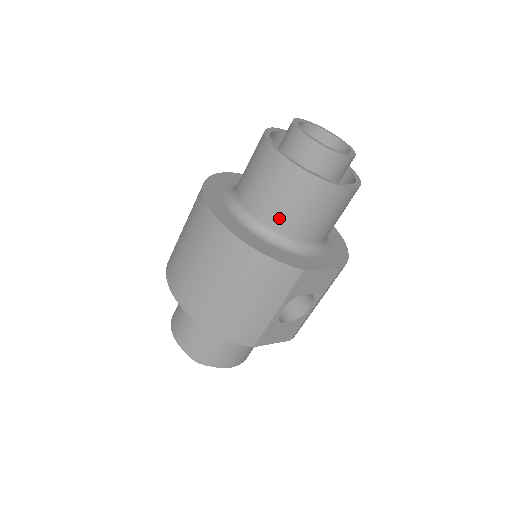
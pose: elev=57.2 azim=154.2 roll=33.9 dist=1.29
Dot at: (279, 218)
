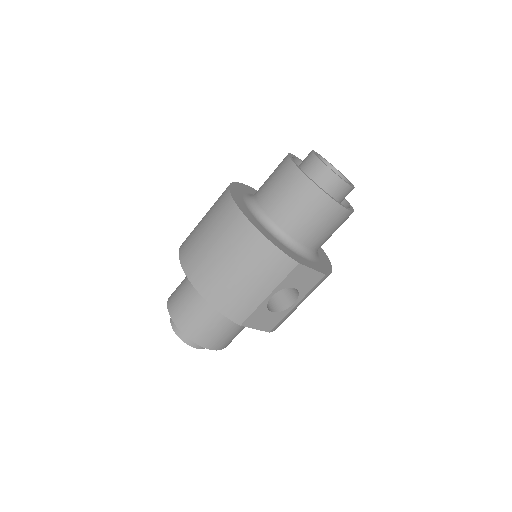
Dot at: (287, 219)
